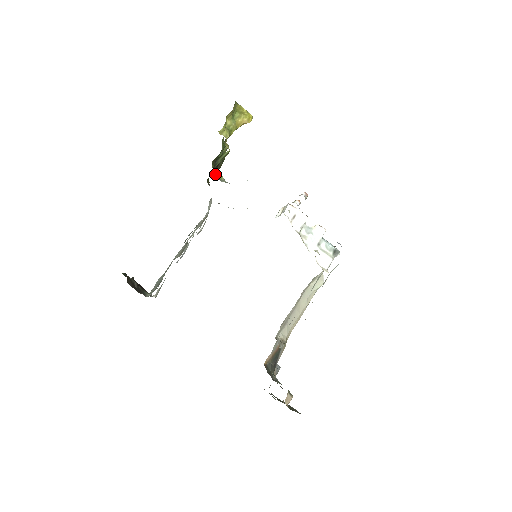
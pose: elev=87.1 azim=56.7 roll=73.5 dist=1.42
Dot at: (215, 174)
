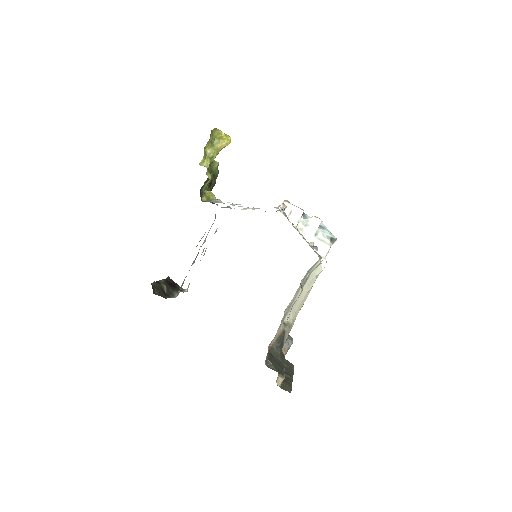
Dot at: (205, 197)
